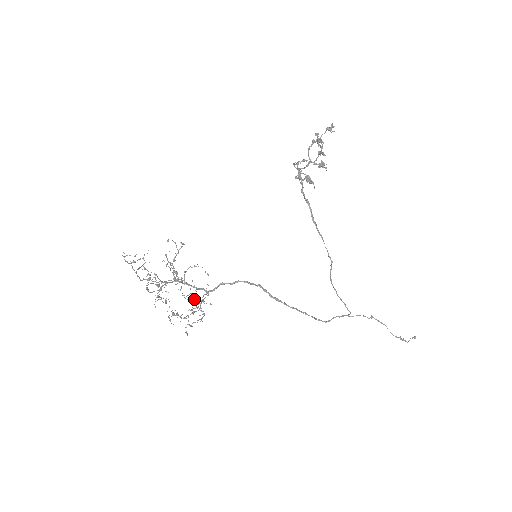
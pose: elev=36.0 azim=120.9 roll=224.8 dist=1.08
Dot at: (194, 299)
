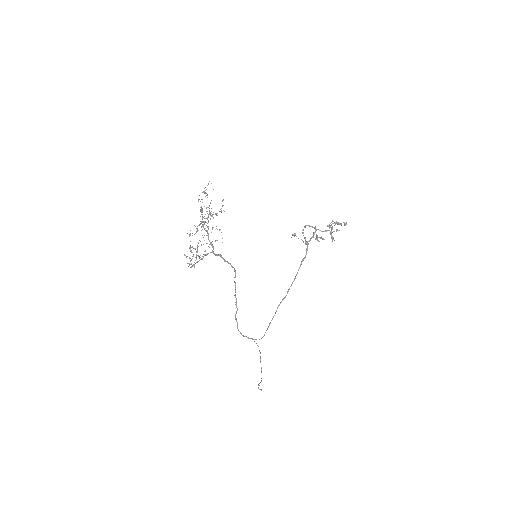
Dot at: occluded
